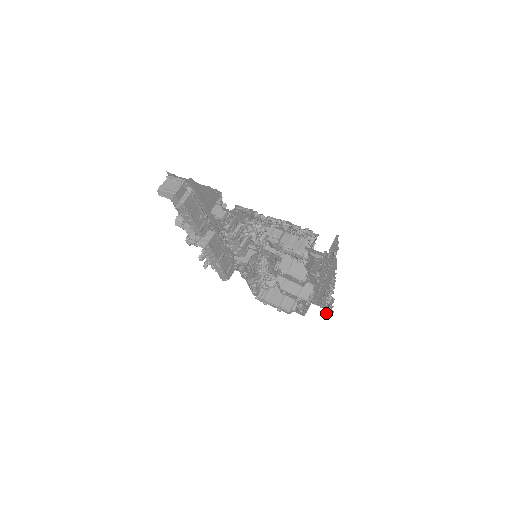
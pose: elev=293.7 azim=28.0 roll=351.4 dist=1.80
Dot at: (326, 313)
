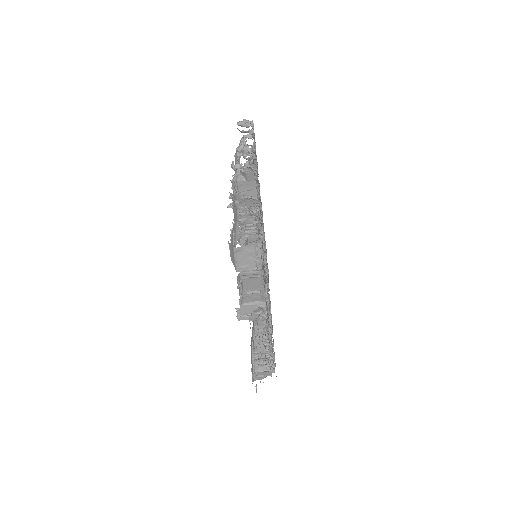
Dot at: occluded
